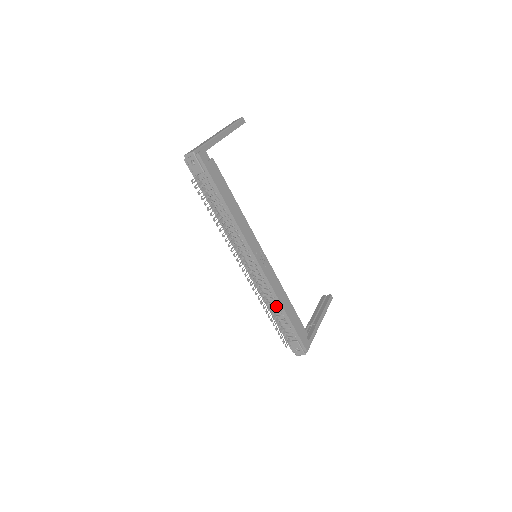
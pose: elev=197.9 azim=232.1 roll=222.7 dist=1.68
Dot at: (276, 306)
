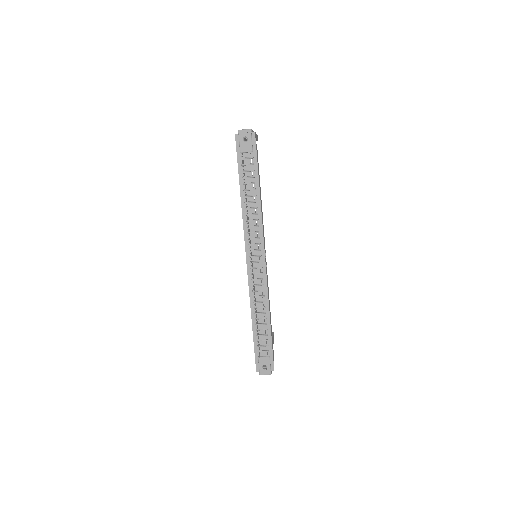
Dot at: (263, 312)
